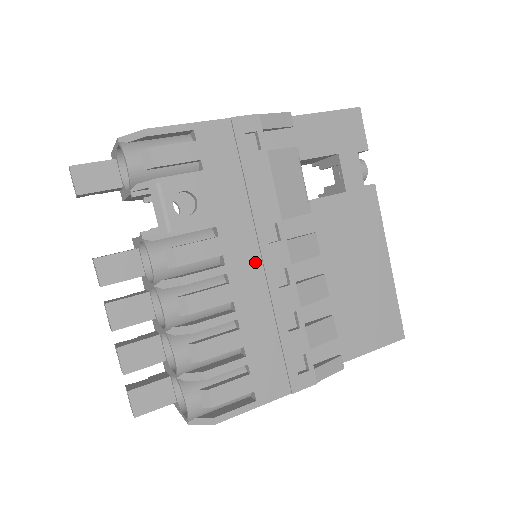
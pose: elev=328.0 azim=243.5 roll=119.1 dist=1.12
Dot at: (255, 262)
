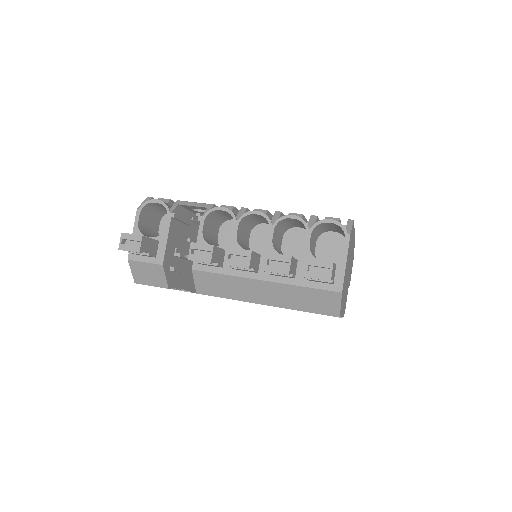
Dot at: occluded
